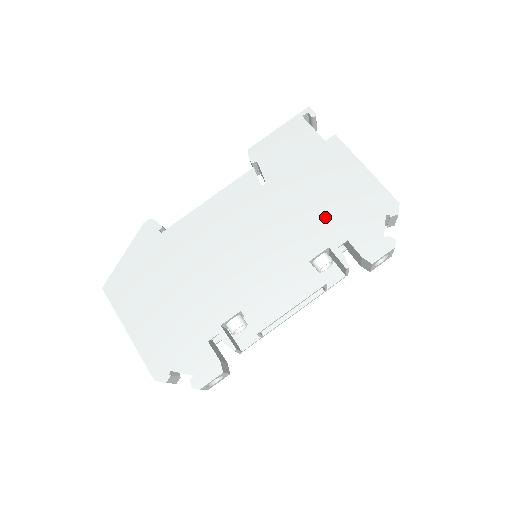
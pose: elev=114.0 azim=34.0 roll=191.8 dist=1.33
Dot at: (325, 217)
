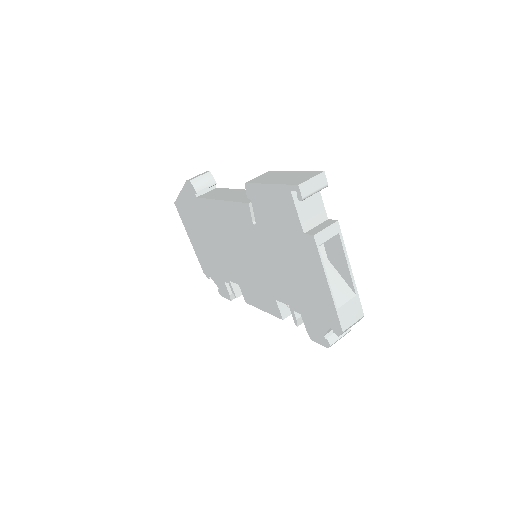
Dot at: (290, 287)
